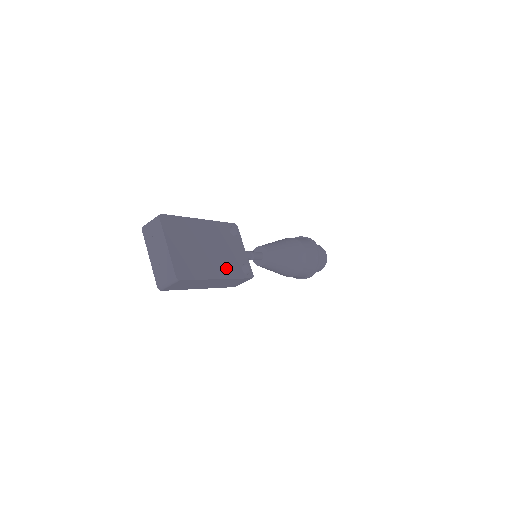
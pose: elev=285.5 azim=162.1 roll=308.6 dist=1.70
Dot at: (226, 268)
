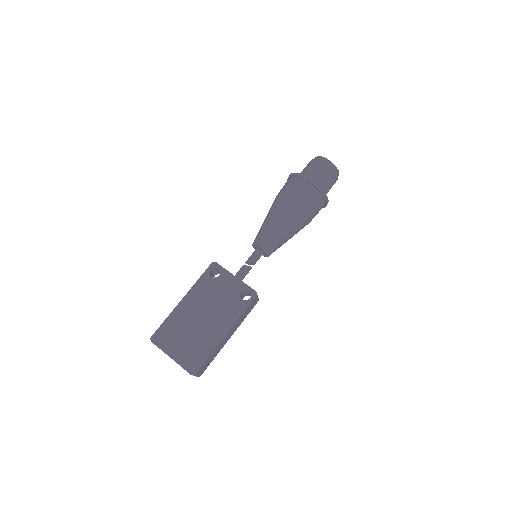
Dot at: (227, 317)
